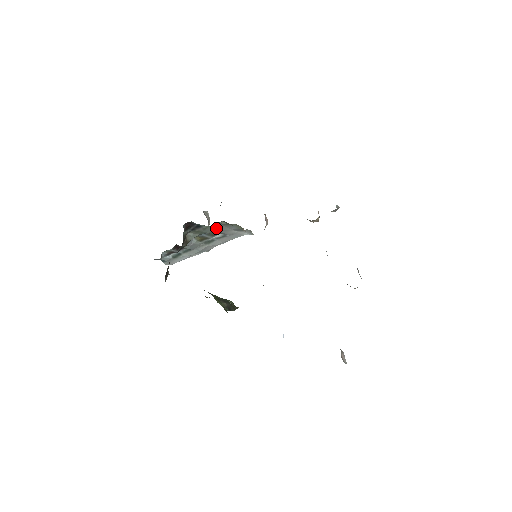
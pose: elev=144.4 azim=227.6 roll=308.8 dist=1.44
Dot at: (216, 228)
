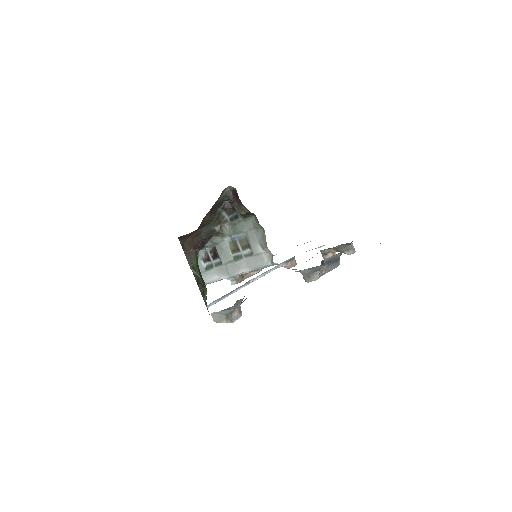
Dot at: (248, 229)
